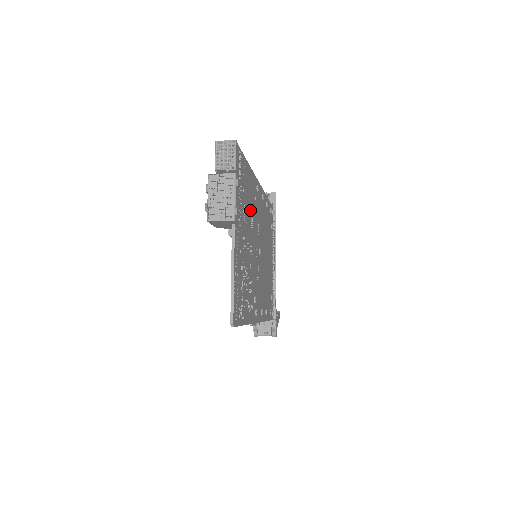
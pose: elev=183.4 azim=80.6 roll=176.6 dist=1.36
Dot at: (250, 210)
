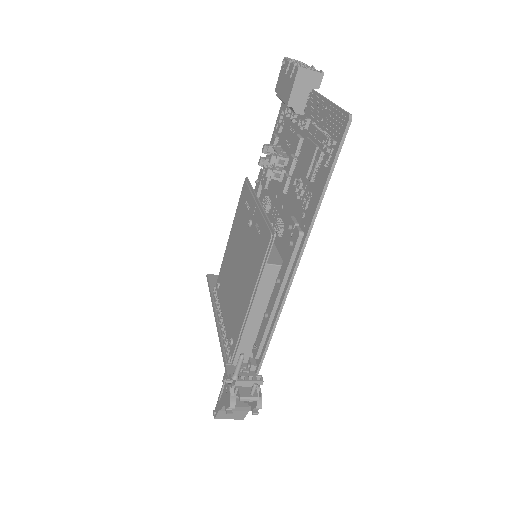
Dot at: occluded
